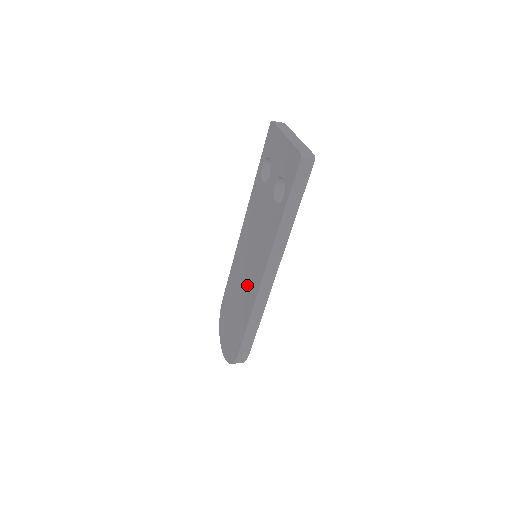
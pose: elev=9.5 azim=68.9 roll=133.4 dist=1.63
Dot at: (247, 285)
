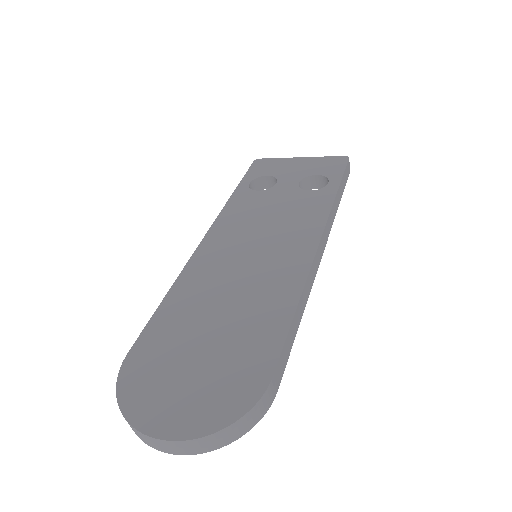
Dot at: (262, 276)
